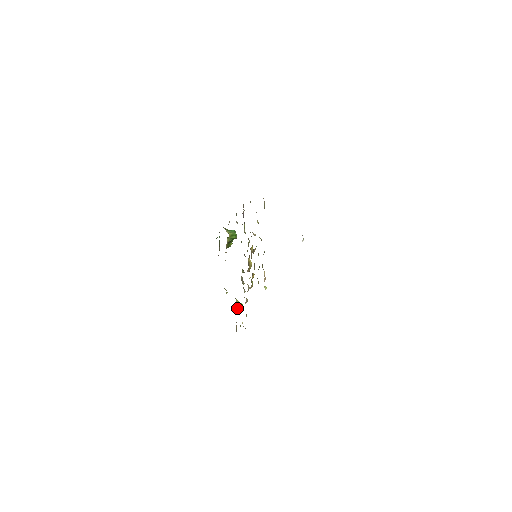
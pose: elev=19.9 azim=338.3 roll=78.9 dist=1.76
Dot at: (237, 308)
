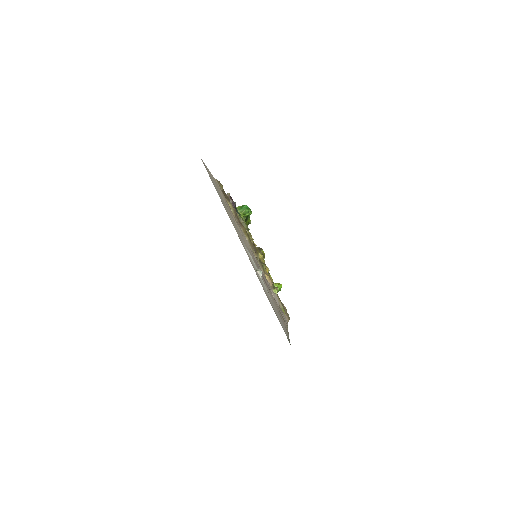
Dot at: occluded
